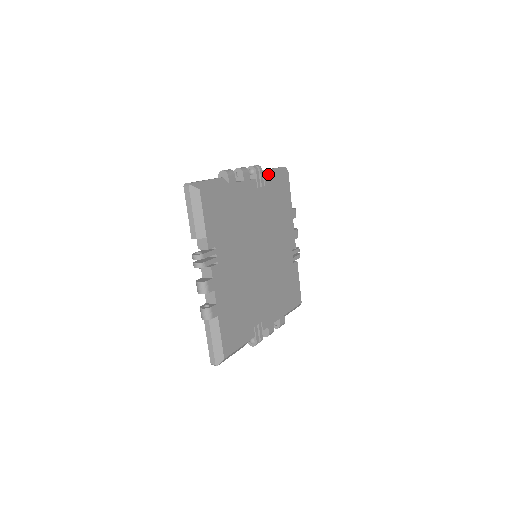
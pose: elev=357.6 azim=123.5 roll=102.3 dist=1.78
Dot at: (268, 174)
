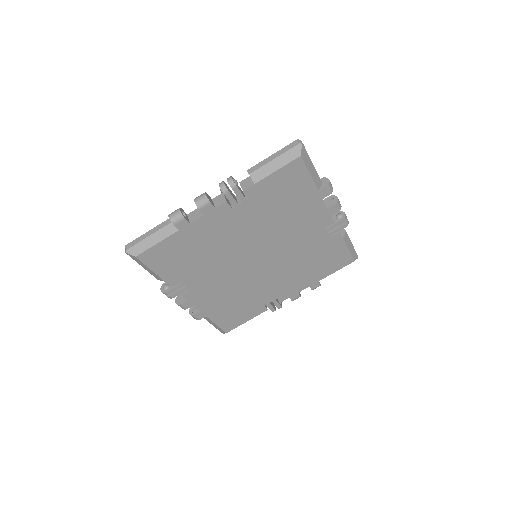
Dot at: (253, 181)
